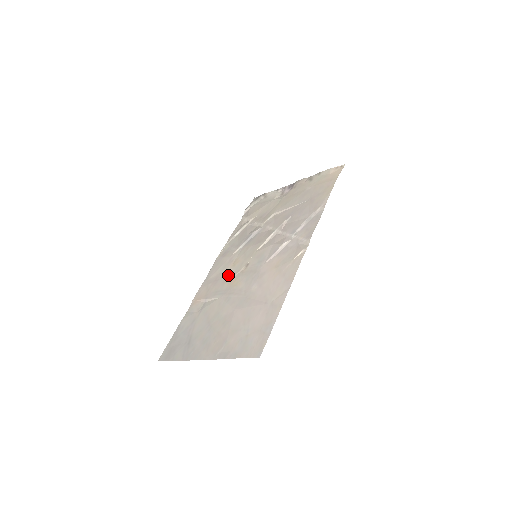
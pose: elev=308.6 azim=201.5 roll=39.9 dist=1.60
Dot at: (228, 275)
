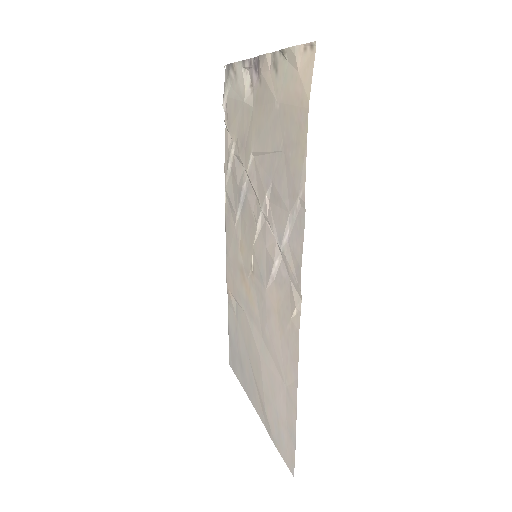
Dot at: (241, 270)
